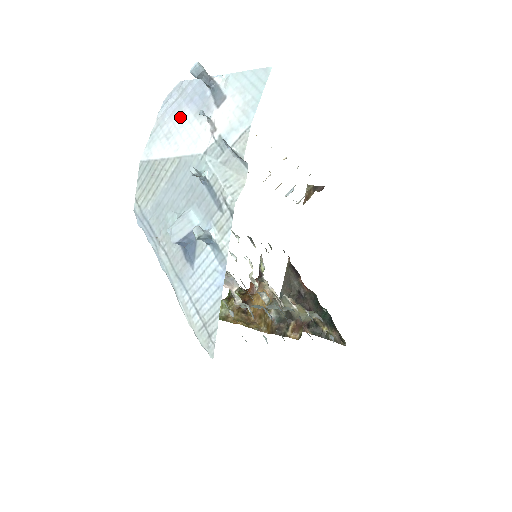
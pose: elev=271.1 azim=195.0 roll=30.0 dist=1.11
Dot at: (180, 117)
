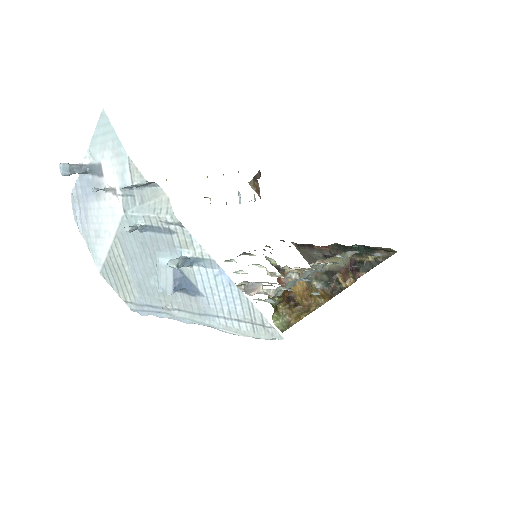
Dot at: (91, 214)
